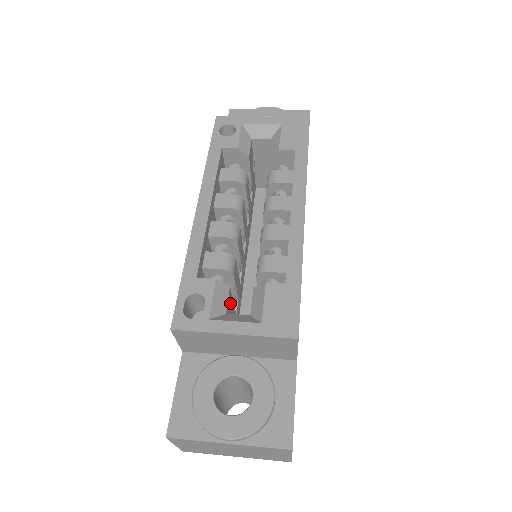
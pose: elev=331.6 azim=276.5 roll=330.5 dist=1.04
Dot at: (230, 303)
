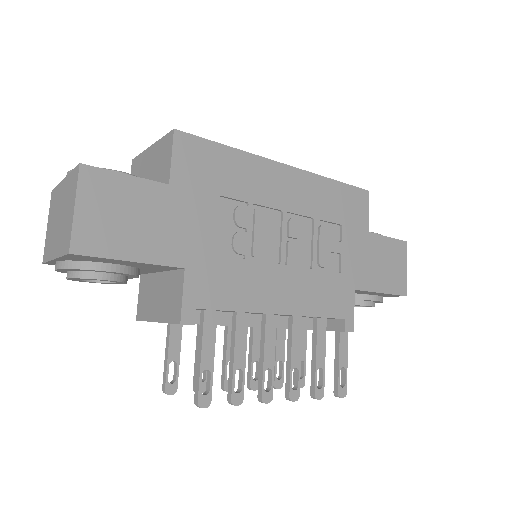
Dot at: occluded
